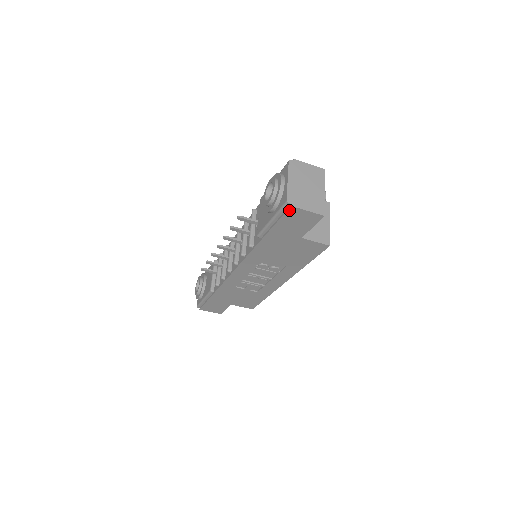
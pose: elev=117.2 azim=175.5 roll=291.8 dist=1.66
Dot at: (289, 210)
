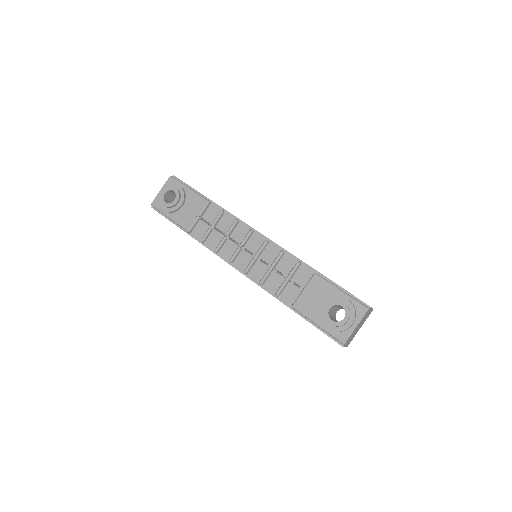
Dot at: (338, 343)
